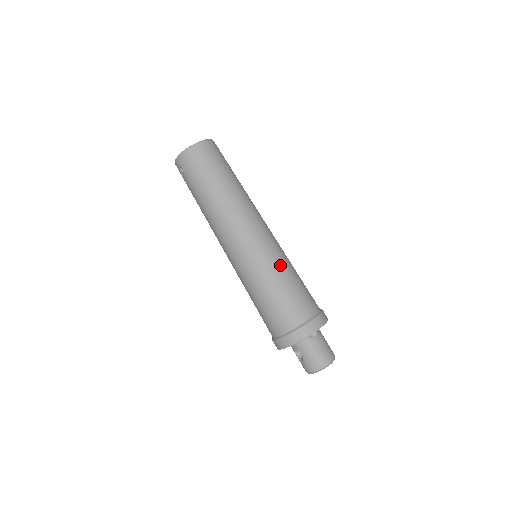
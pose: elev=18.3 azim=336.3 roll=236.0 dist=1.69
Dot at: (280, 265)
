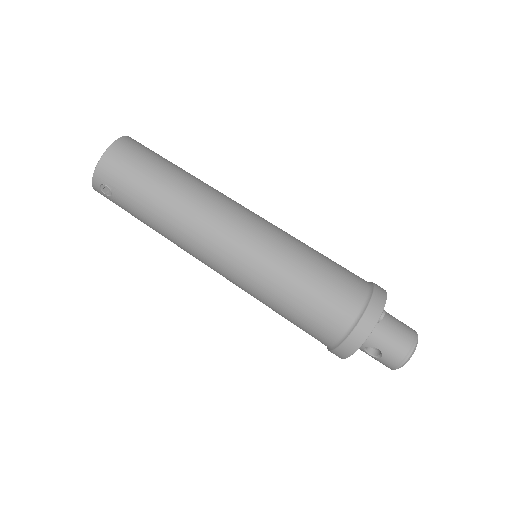
Dot at: (296, 249)
